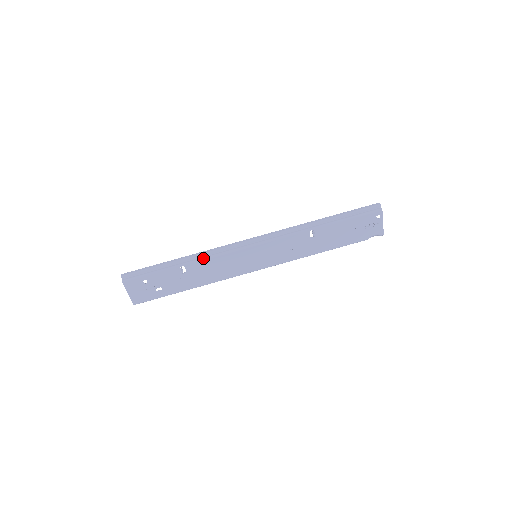
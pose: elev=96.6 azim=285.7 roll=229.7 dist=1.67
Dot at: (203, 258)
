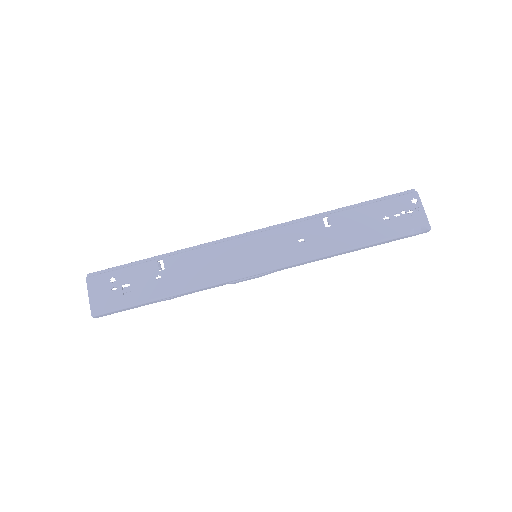
Dot at: (187, 251)
